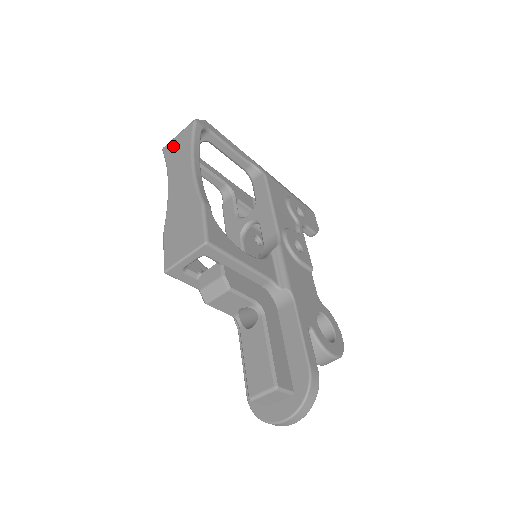
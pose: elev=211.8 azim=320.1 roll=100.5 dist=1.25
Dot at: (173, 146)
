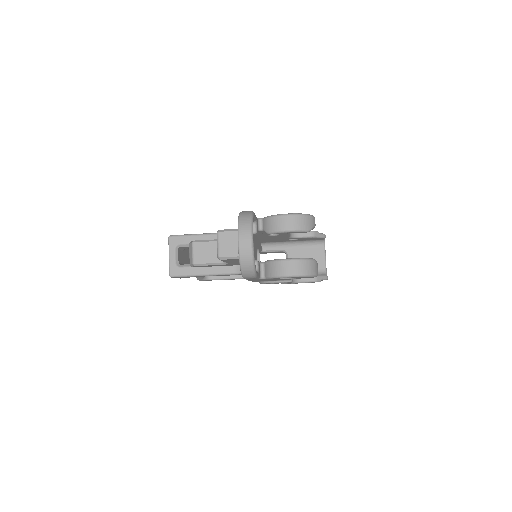
Dot at: occluded
